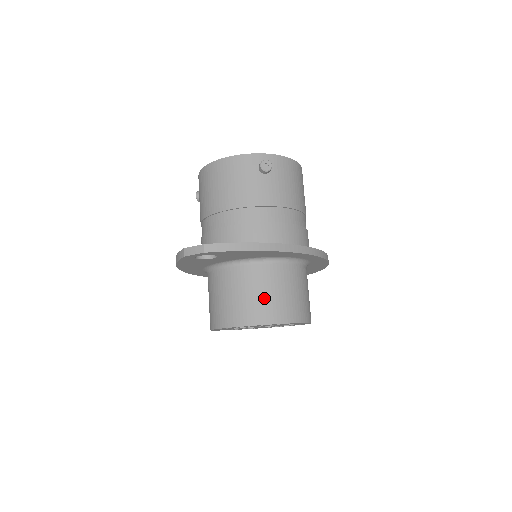
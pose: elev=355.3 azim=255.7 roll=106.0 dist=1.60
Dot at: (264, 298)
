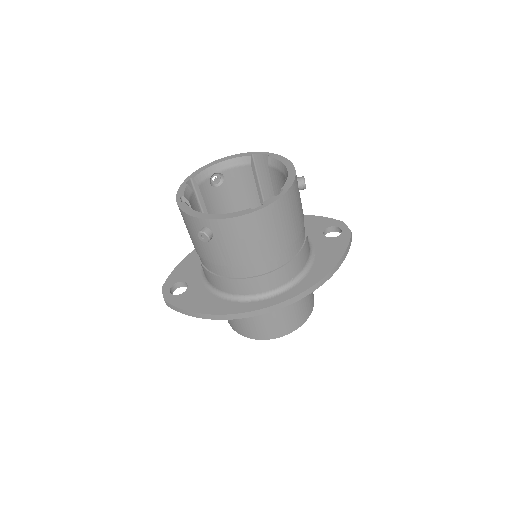
Dot at: (237, 321)
